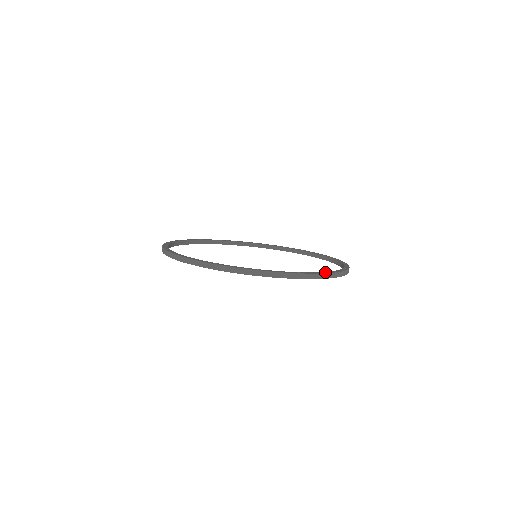
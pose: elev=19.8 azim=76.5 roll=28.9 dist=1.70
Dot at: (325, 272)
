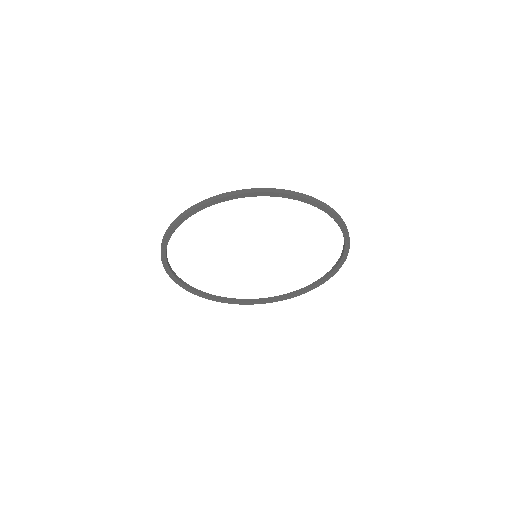
Dot at: occluded
